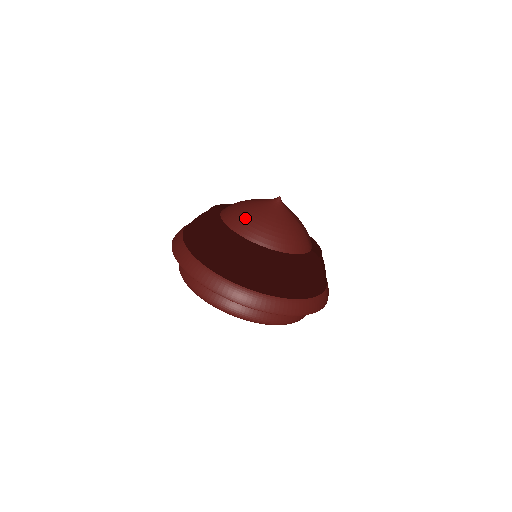
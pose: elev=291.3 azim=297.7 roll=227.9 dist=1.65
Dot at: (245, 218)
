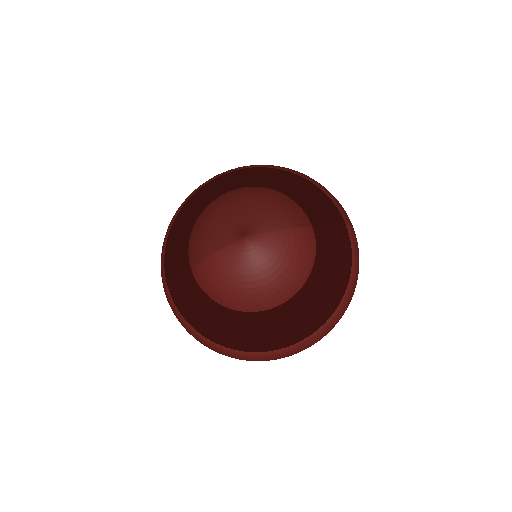
Dot at: (241, 295)
